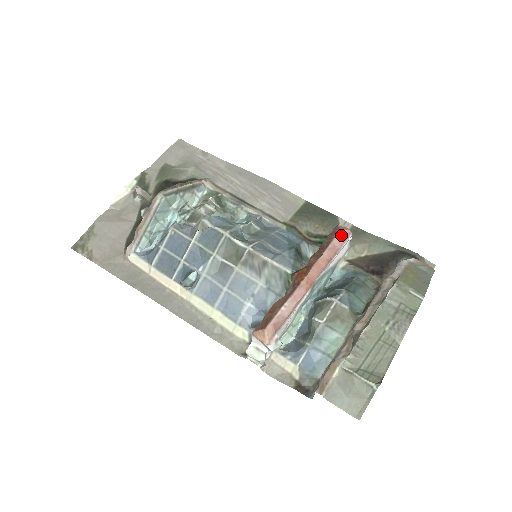
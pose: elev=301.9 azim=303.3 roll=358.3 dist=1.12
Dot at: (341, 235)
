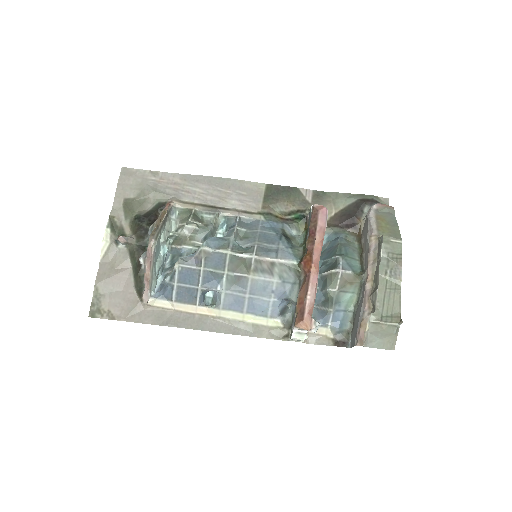
Dot at: (321, 215)
